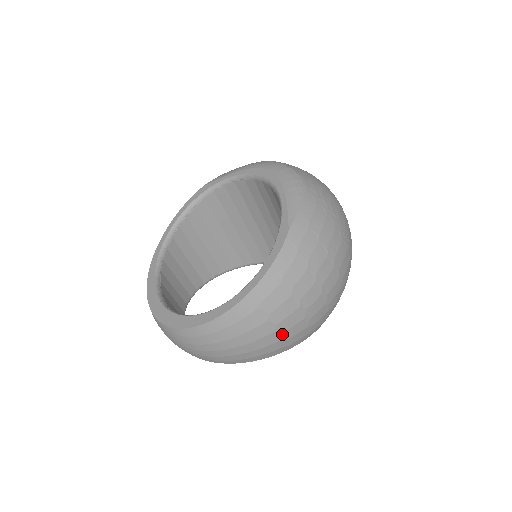
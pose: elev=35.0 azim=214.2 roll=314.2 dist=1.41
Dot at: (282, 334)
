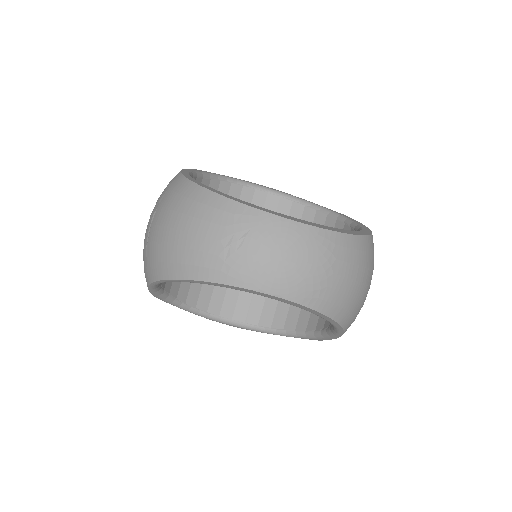
Dot at: occluded
